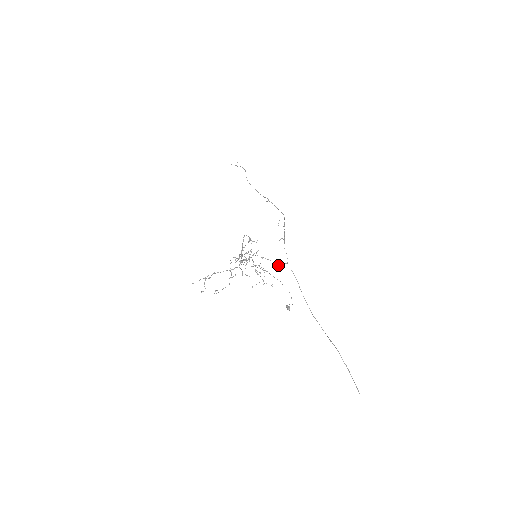
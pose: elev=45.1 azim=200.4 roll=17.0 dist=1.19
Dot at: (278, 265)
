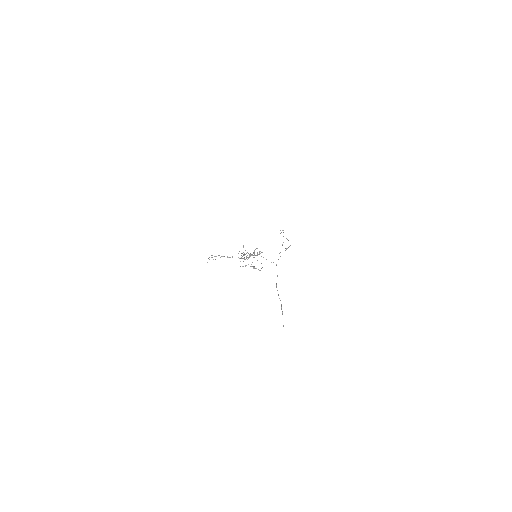
Dot at: occluded
